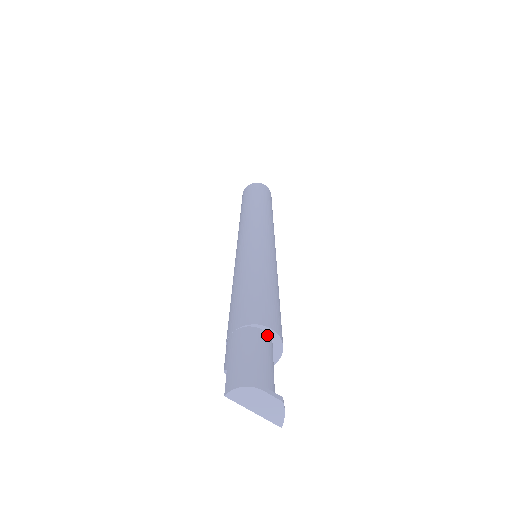
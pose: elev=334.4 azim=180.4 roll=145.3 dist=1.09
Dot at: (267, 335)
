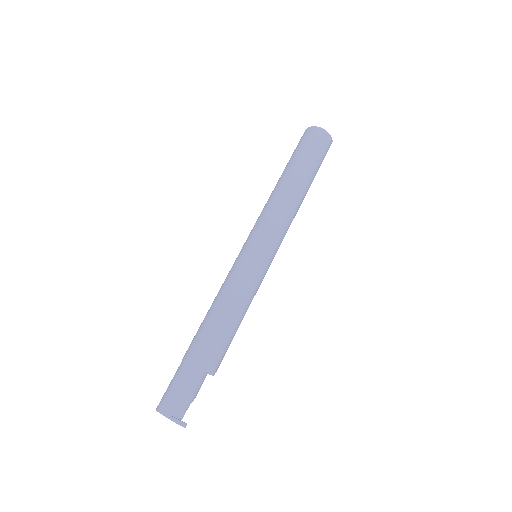
Dot at: (191, 366)
